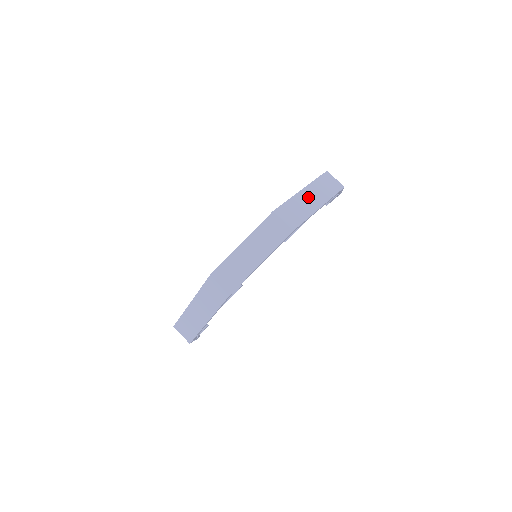
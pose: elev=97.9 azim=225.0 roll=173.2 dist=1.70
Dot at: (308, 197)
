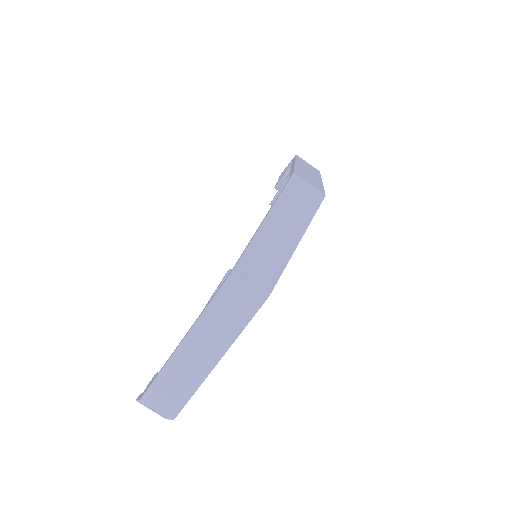
Dot at: (305, 170)
